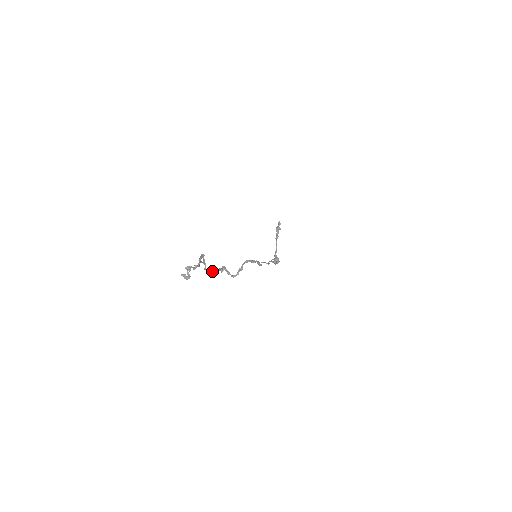
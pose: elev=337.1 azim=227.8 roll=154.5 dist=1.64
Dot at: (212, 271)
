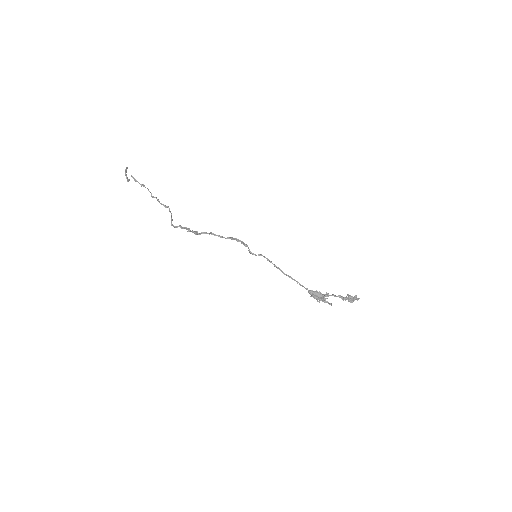
Dot at: (177, 227)
